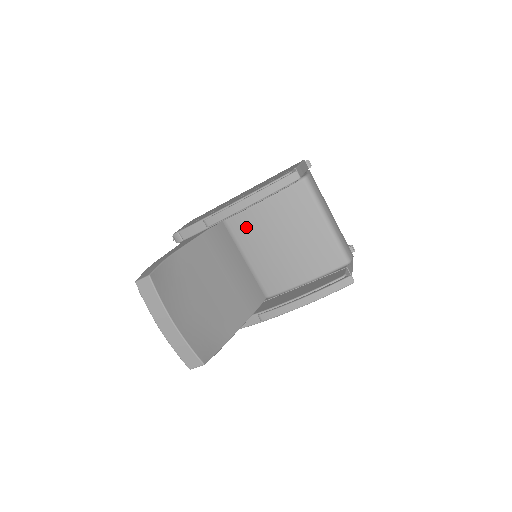
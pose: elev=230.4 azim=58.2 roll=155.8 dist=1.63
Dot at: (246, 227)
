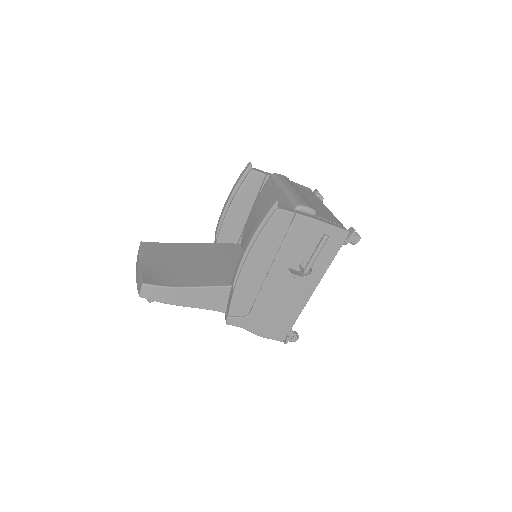
Dot at: (247, 235)
